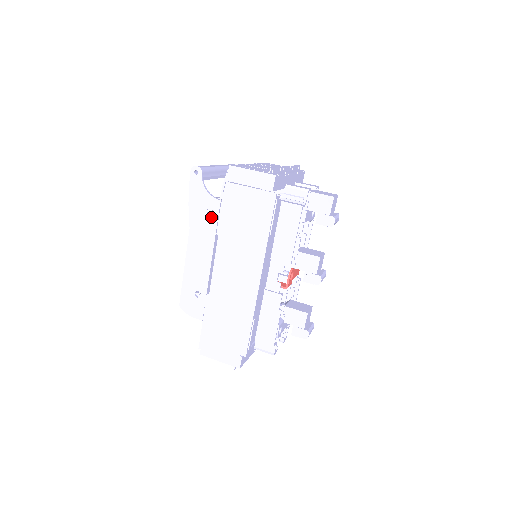
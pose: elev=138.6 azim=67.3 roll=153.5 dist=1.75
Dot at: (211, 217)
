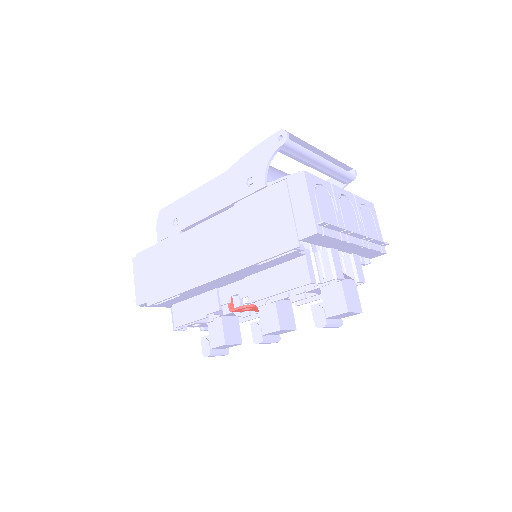
Dot at: (246, 187)
